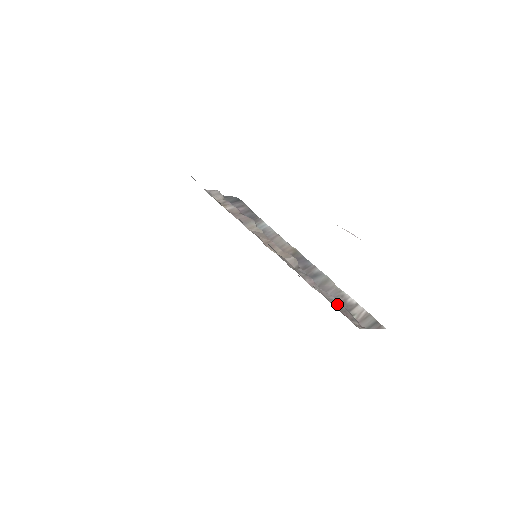
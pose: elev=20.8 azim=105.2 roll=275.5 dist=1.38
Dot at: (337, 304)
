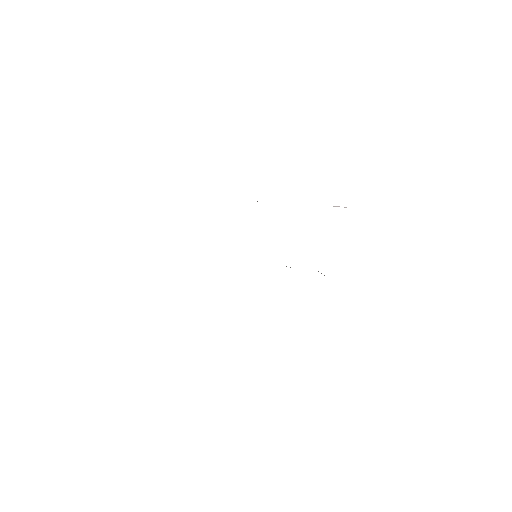
Dot at: occluded
